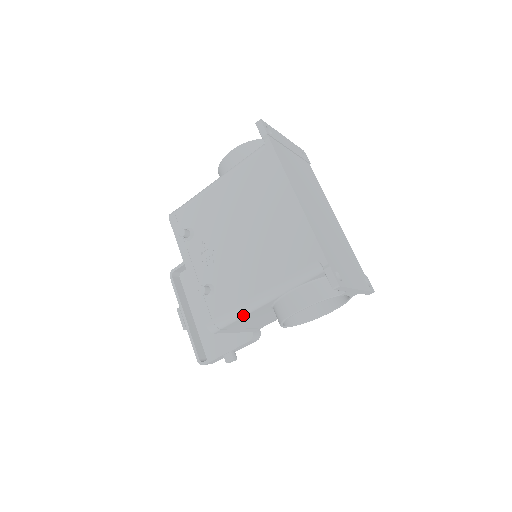
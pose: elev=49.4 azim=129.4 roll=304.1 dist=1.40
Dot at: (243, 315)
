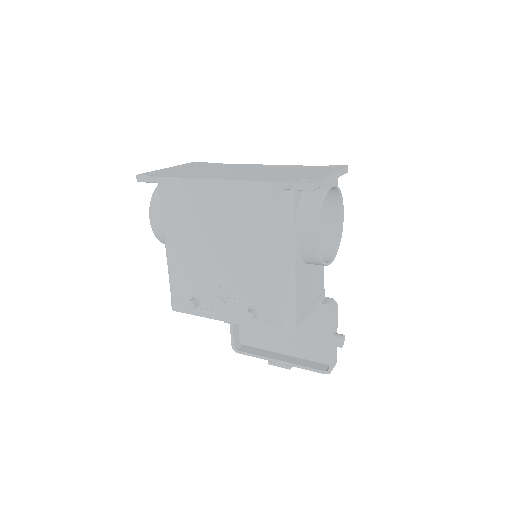
Dot at: (294, 293)
